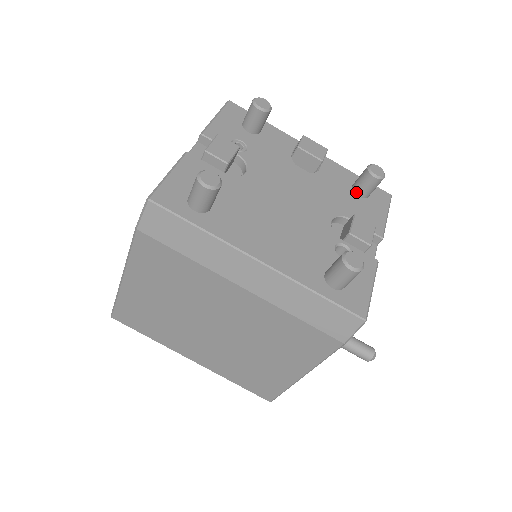
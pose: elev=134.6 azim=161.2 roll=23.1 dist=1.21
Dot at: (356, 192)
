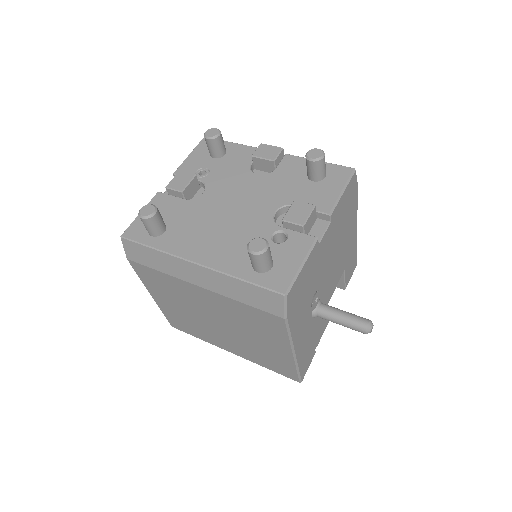
Dot at: (309, 178)
